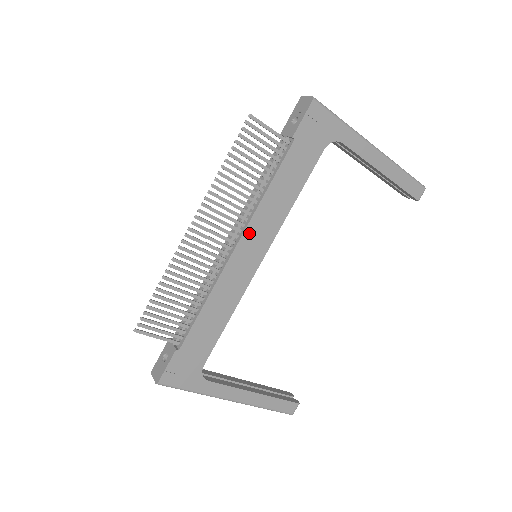
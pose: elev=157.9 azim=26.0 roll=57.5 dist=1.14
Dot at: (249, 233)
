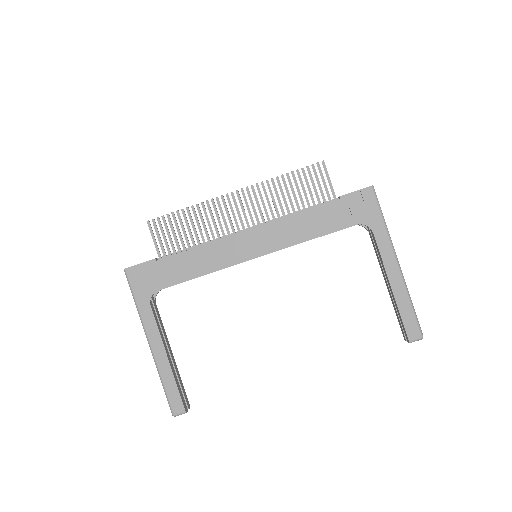
Dot at: (263, 230)
